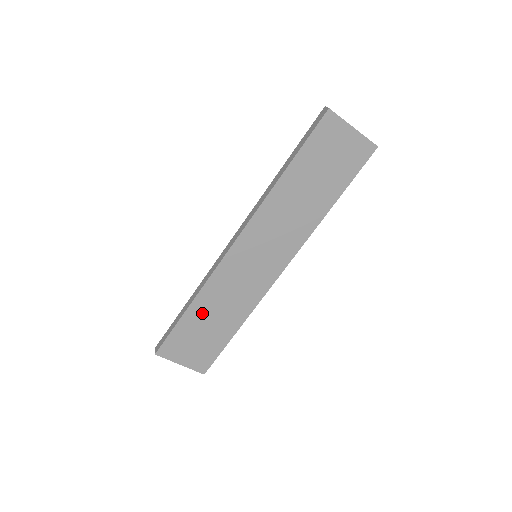
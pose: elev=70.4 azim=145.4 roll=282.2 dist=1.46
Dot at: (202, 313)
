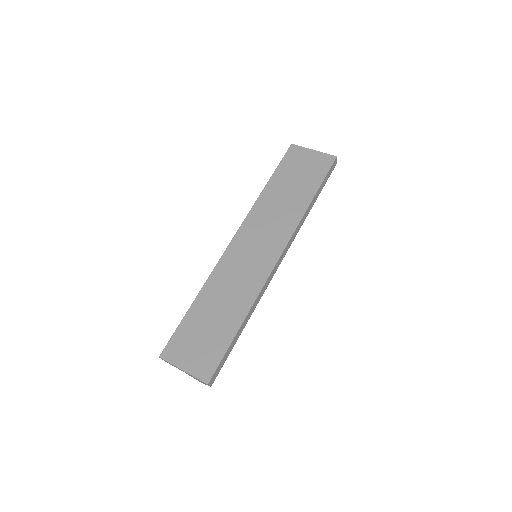
Dot at: (206, 307)
